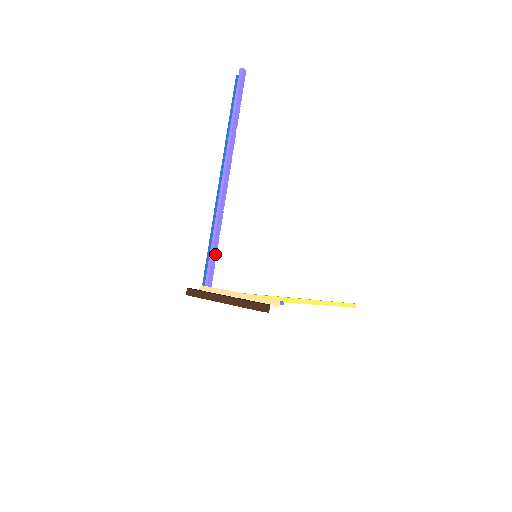
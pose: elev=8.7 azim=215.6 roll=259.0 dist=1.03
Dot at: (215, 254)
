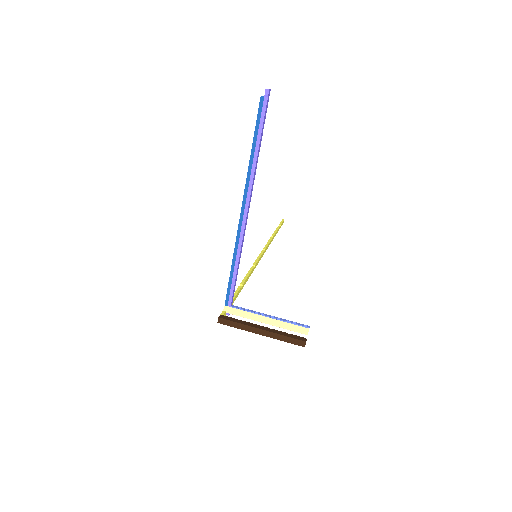
Dot at: (236, 278)
